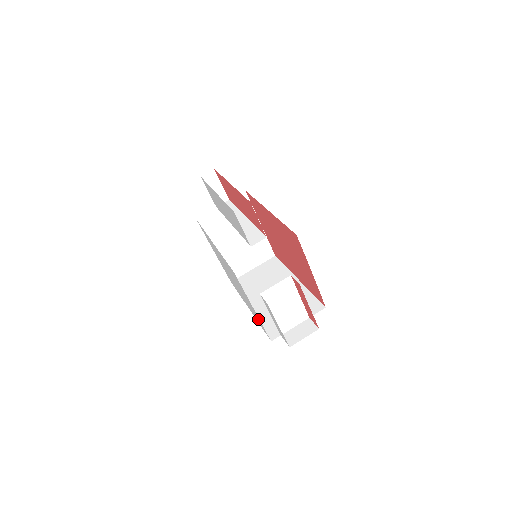
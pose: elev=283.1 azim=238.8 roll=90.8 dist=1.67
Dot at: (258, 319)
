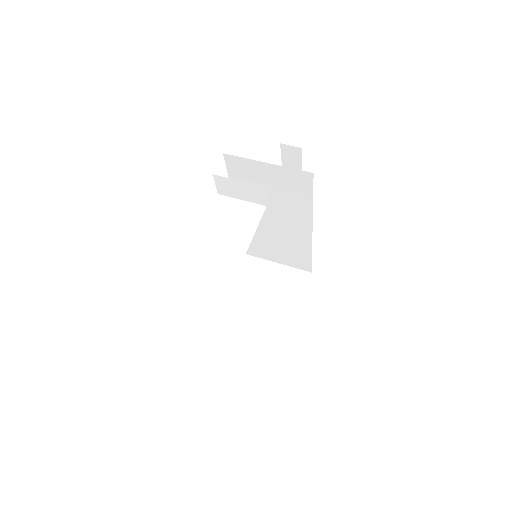
Dot at: occluded
